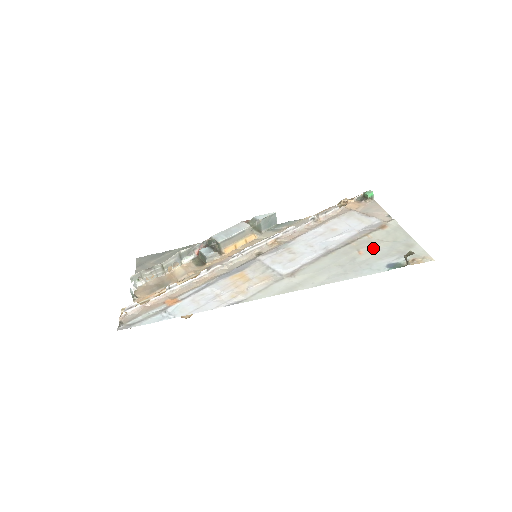
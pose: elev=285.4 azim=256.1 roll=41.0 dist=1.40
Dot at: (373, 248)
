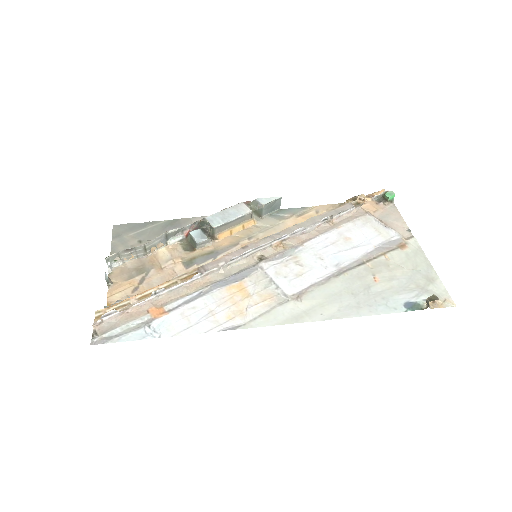
Dot at: (390, 275)
